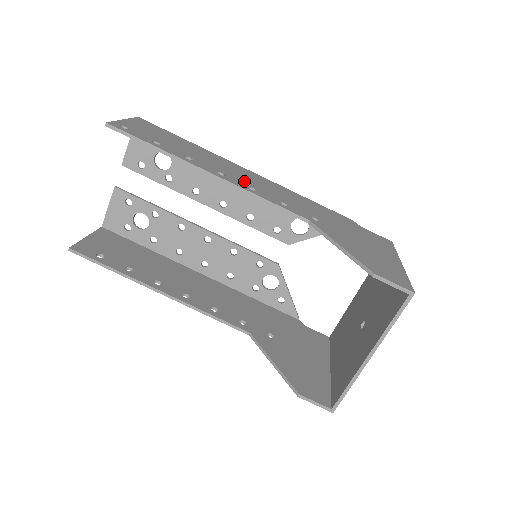
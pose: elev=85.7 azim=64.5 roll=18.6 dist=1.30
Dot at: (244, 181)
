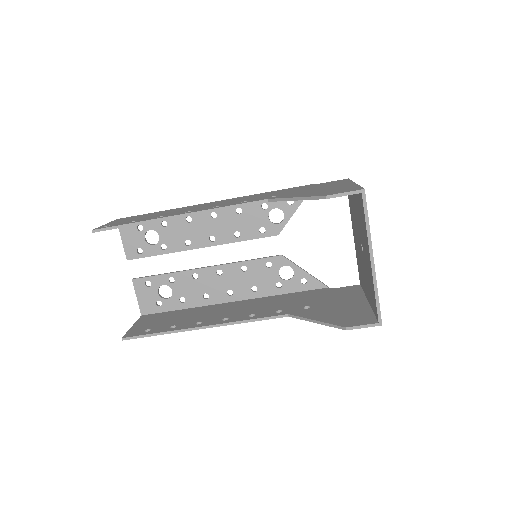
Dot at: (208, 207)
